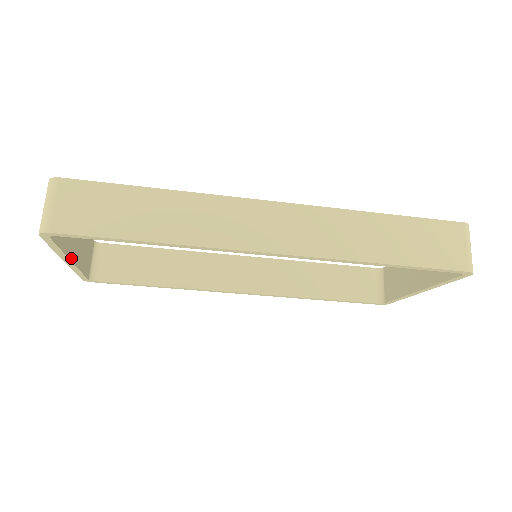
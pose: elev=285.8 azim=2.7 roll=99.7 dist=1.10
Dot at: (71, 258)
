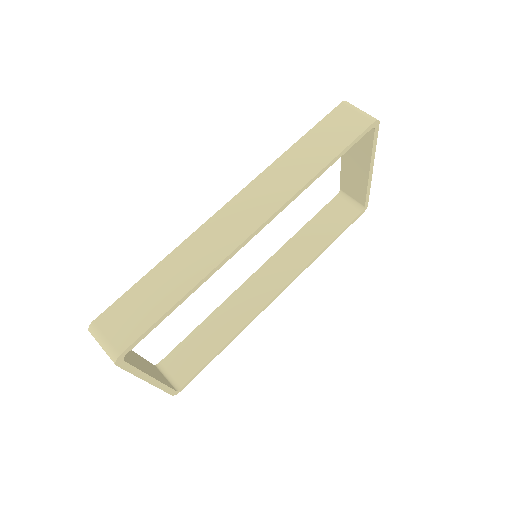
Dot at: (150, 375)
